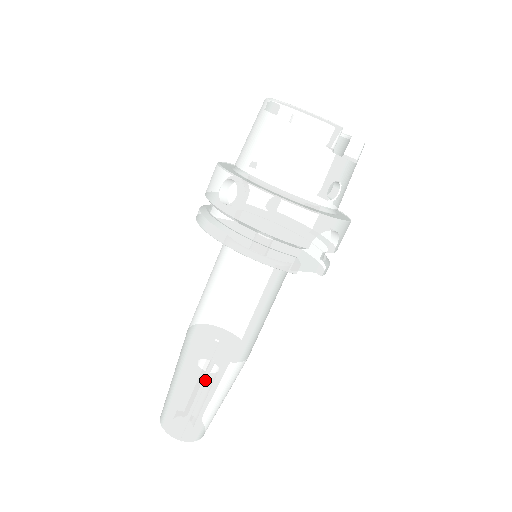
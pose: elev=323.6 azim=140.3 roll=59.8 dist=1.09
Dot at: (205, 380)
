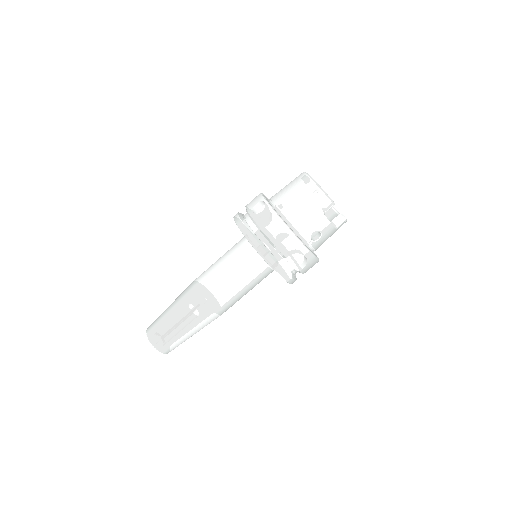
Dot at: (189, 312)
